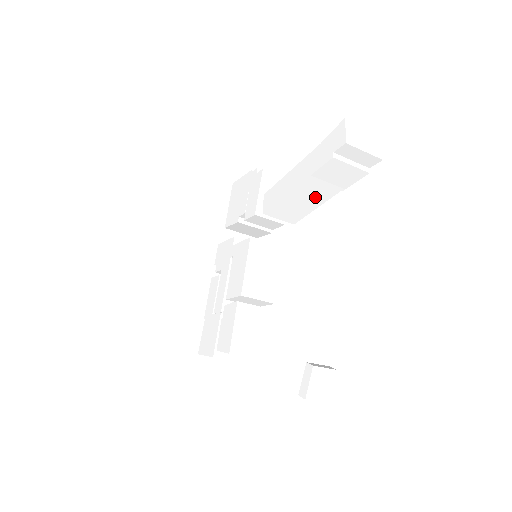
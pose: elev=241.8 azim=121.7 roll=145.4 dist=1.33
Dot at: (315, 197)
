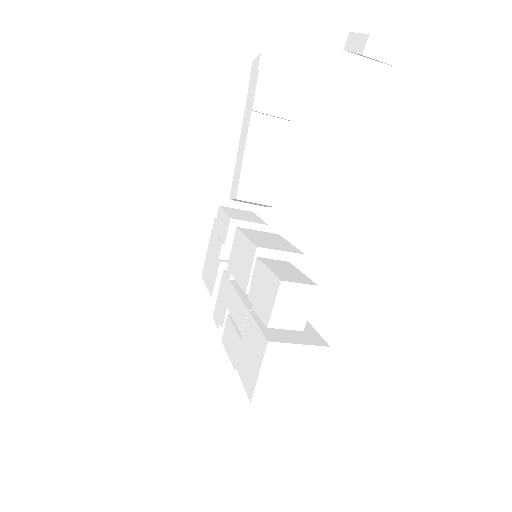
Dot at: (273, 144)
